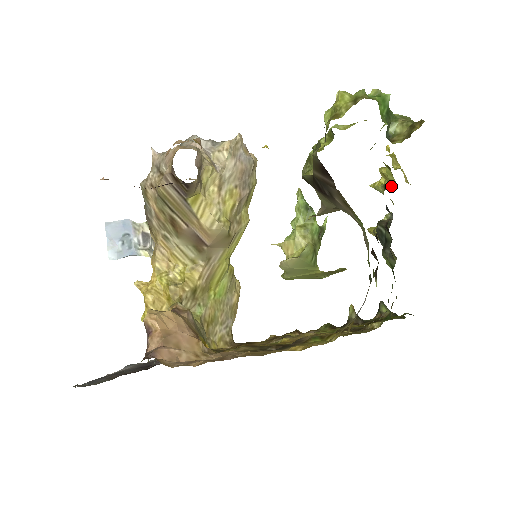
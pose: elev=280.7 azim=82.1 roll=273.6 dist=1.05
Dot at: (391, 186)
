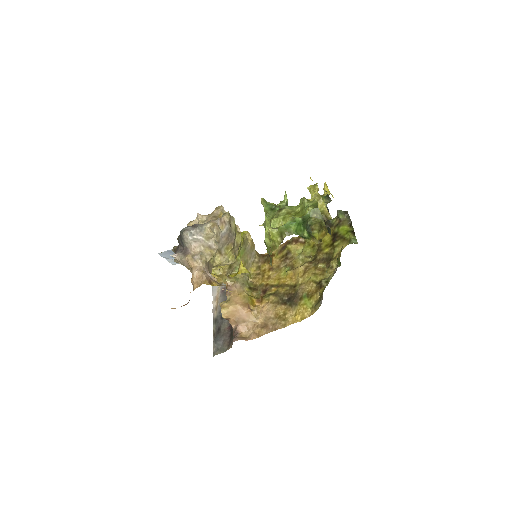
Dot at: occluded
